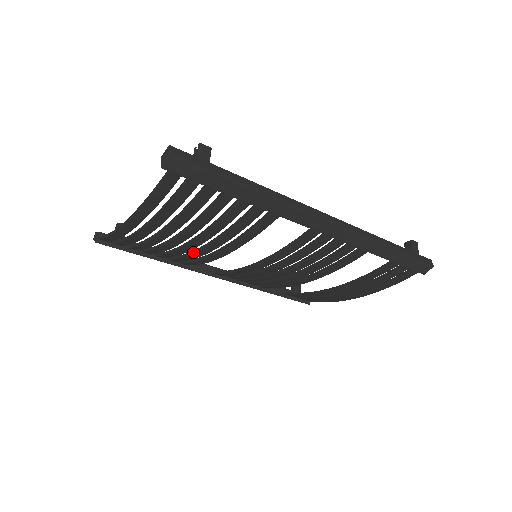
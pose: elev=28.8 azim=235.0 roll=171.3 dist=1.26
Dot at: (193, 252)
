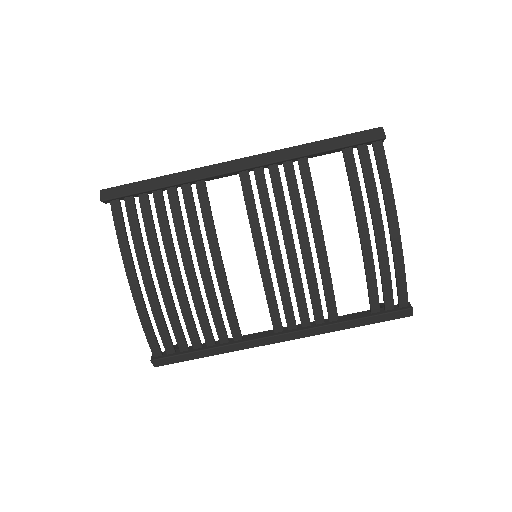
Dot at: occluded
